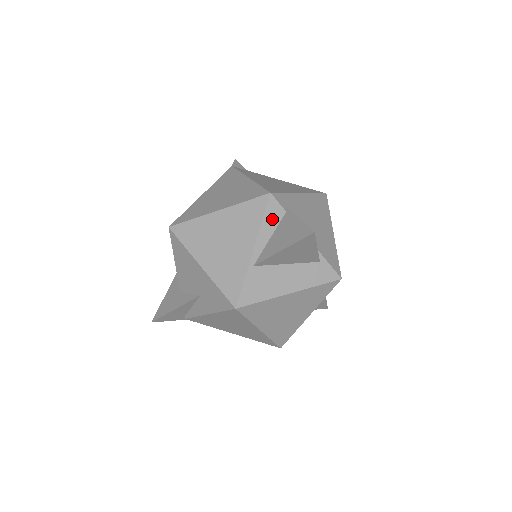
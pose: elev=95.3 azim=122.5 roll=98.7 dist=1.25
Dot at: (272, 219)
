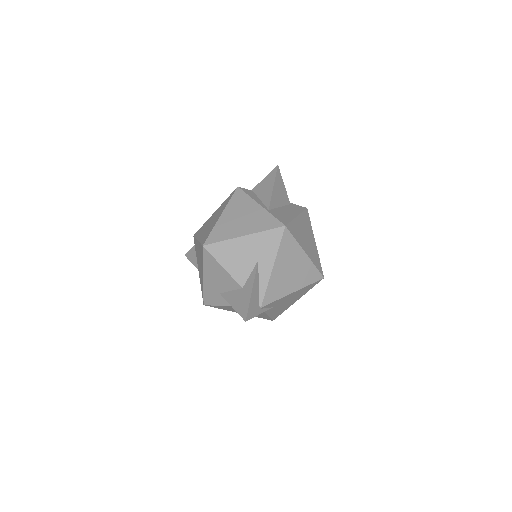
Dot at: (251, 194)
